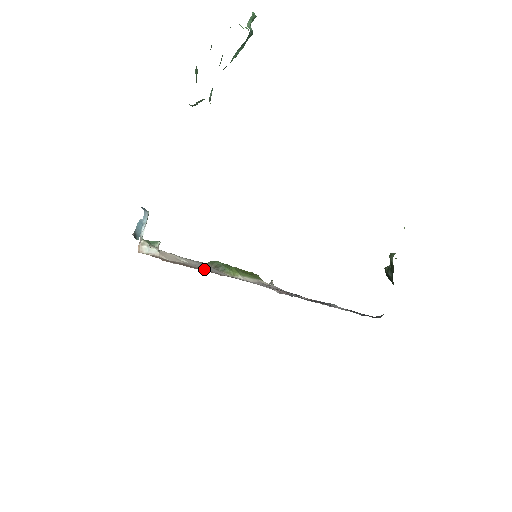
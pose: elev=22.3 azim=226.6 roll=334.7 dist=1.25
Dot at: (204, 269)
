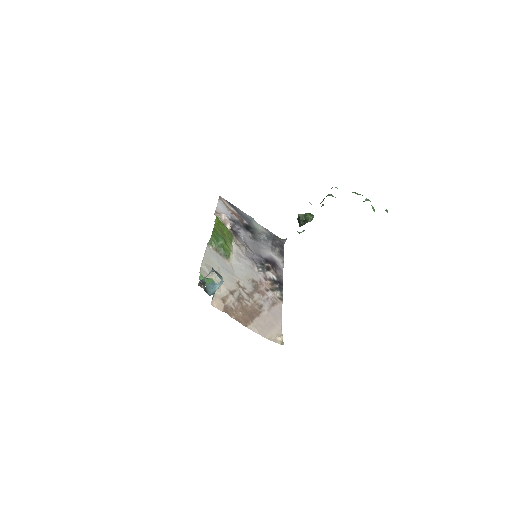
Dot at: (235, 286)
